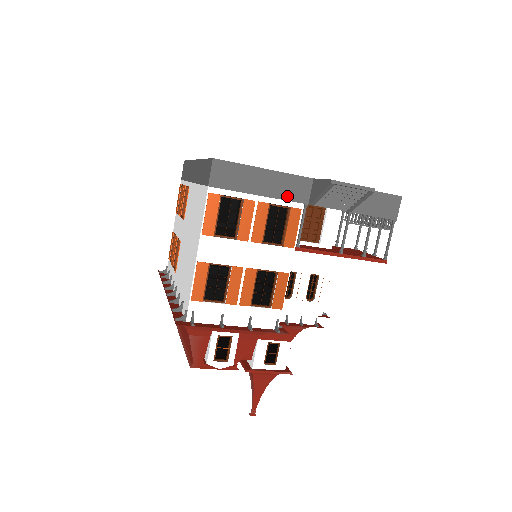
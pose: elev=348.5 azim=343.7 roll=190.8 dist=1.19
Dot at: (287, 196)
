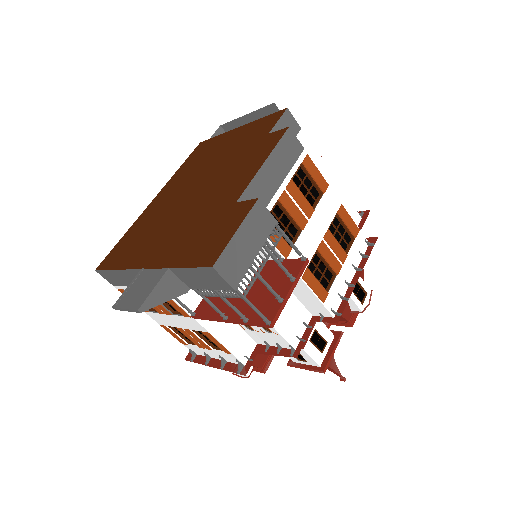
Dot at: occluded
